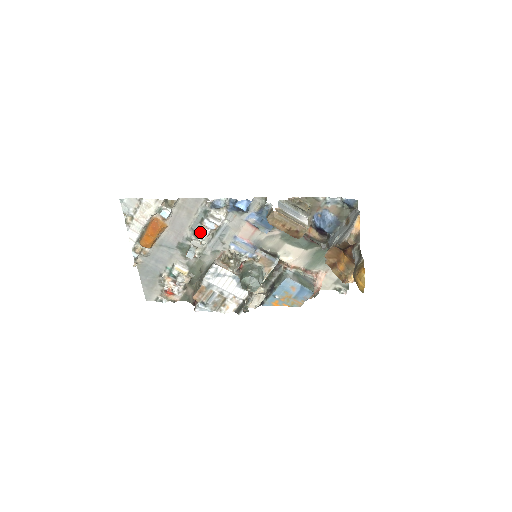
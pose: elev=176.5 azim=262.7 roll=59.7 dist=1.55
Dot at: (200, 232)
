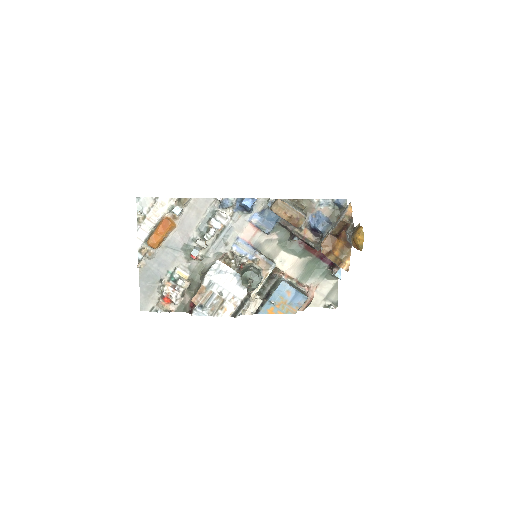
Dot at: (206, 232)
